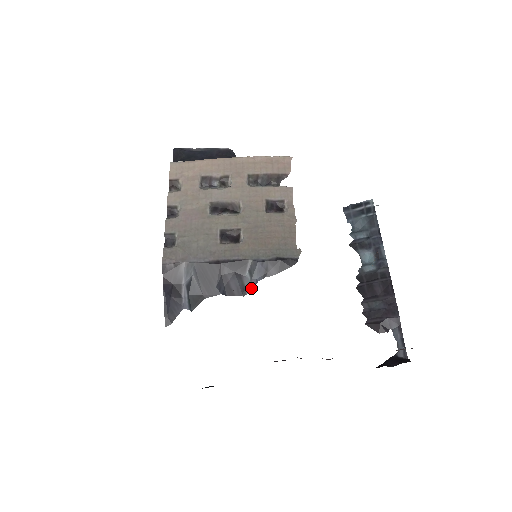
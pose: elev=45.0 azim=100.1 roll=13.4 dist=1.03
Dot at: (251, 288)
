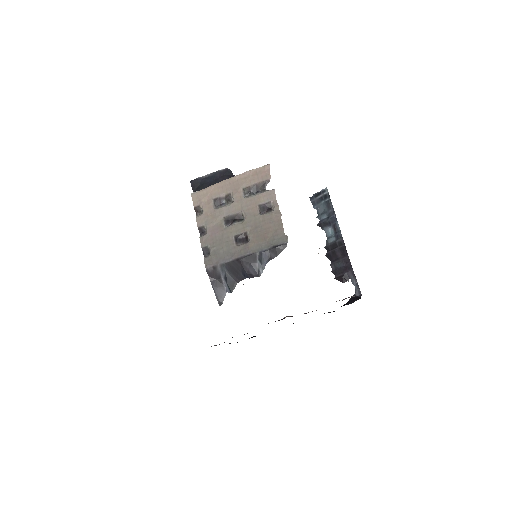
Dot at: occluded
